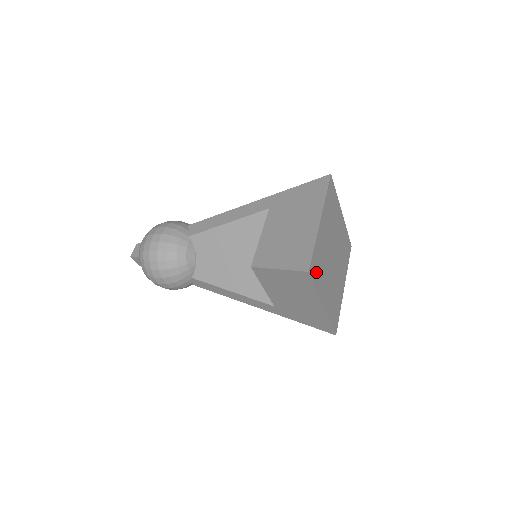
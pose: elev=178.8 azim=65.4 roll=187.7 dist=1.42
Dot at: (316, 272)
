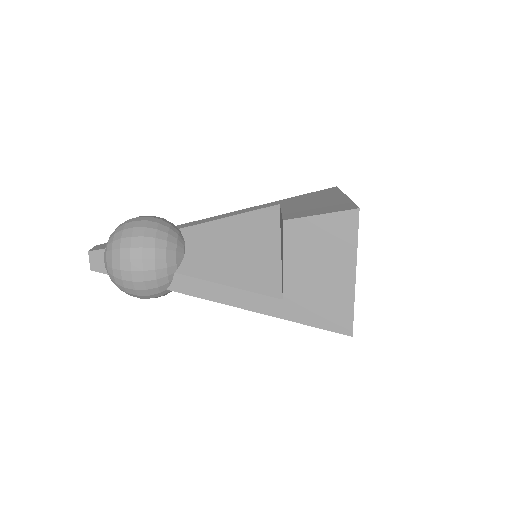
Dot at: occluded
